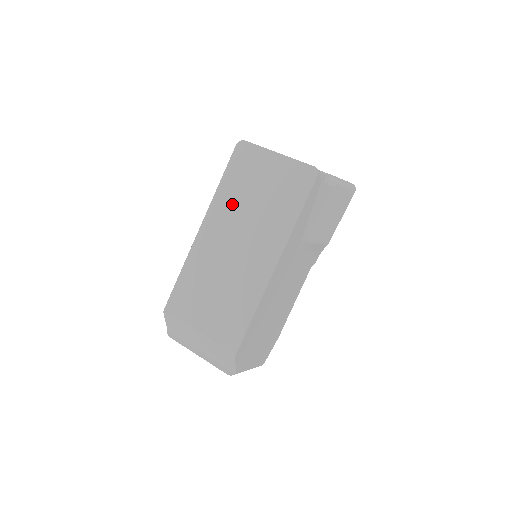
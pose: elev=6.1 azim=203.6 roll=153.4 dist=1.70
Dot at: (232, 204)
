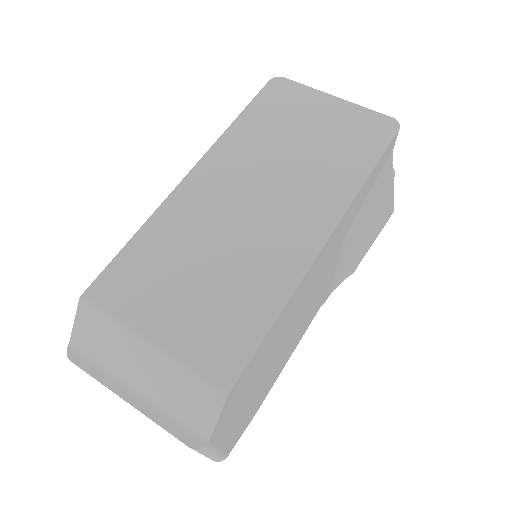
Dot at: (254, 147)
